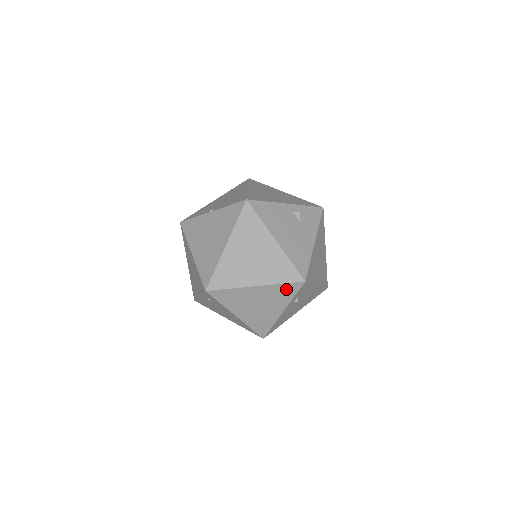
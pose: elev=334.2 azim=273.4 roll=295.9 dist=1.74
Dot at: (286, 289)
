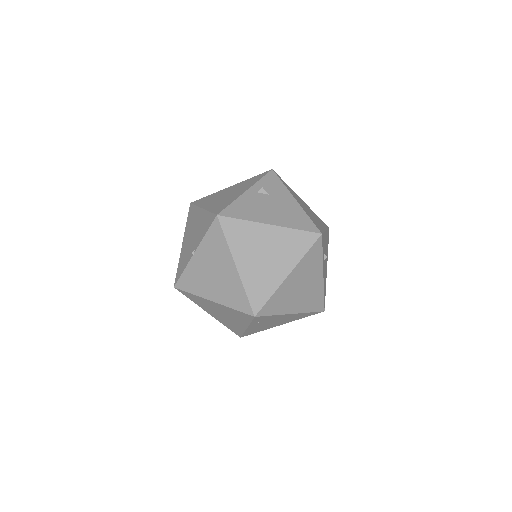
Dot at: (312, 254)
